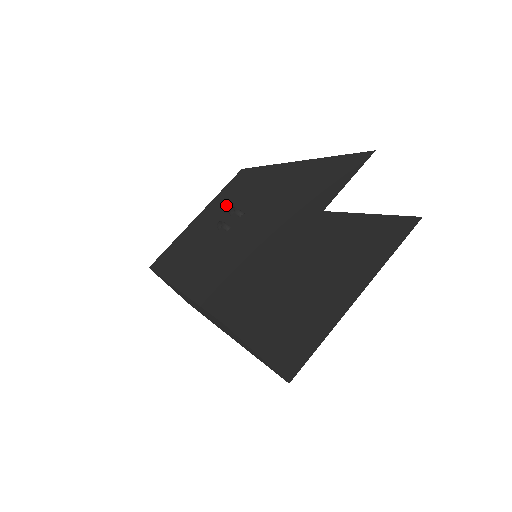
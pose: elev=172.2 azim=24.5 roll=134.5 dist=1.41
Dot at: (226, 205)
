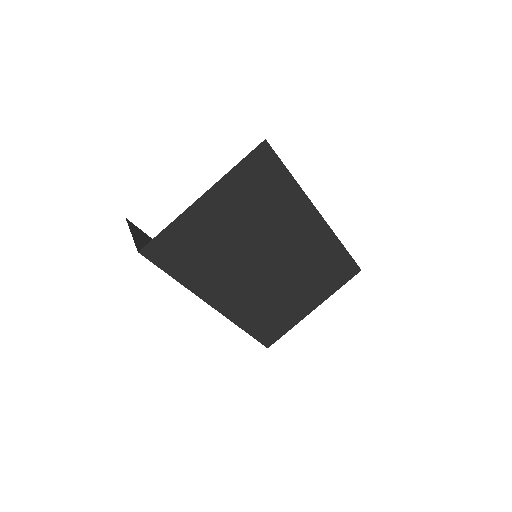
Dot at: occluded
